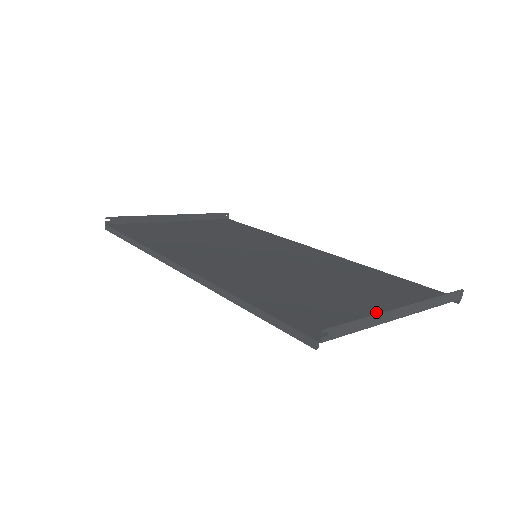
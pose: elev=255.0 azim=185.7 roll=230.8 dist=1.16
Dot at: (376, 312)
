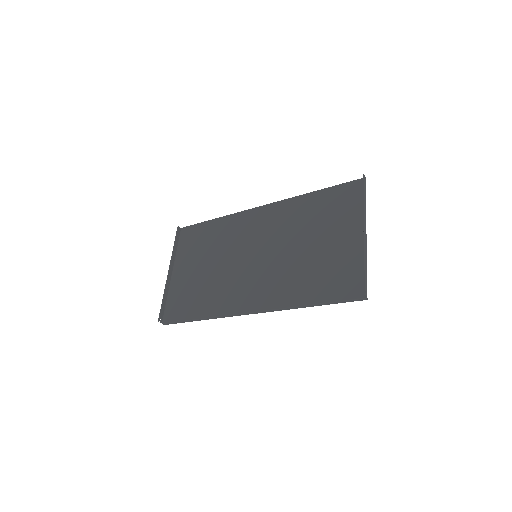
Dot at: (355, 244)
